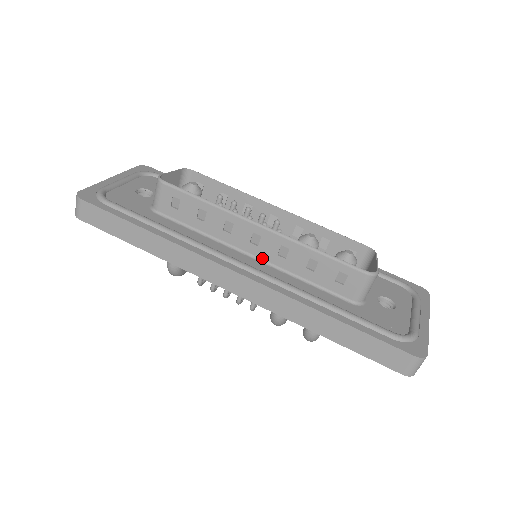
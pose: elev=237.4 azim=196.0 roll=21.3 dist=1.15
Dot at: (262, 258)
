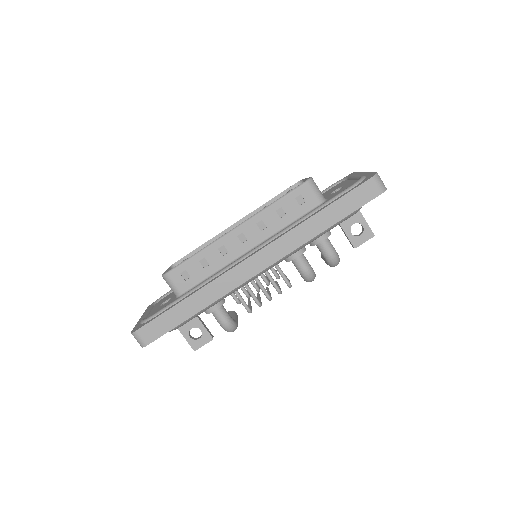
Dot at: (257, 243)
